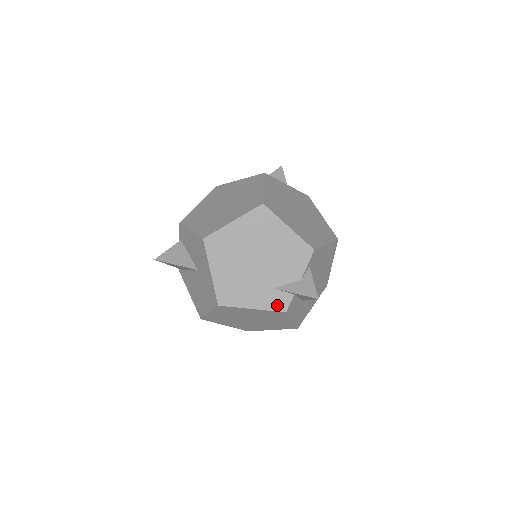
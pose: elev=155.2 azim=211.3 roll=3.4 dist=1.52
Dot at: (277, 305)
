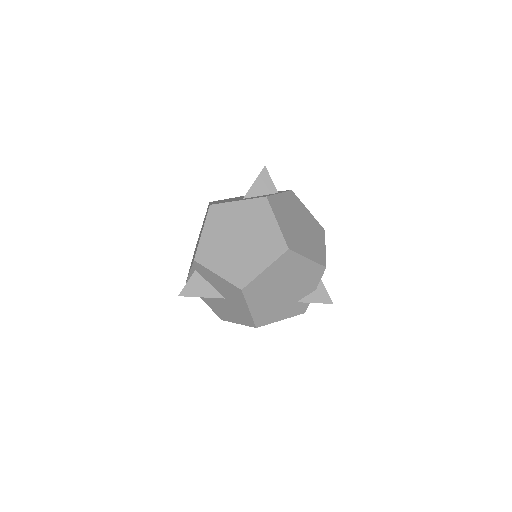
Dot at: (299, 311)
